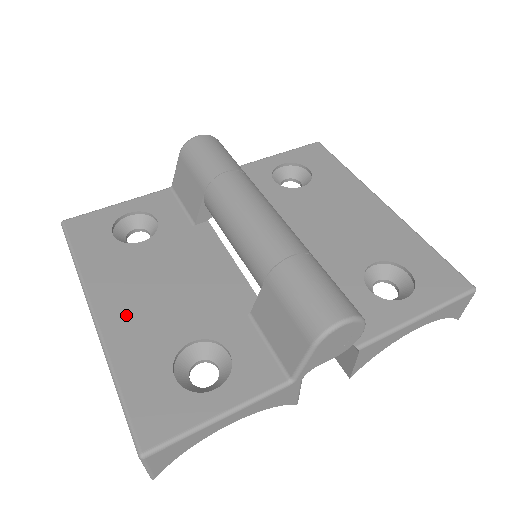
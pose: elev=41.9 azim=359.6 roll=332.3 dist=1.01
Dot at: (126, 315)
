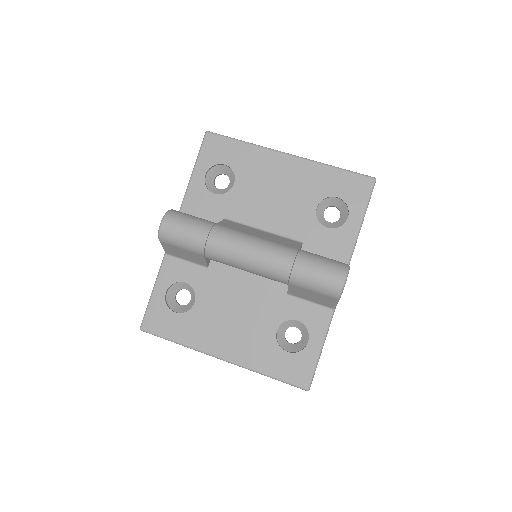
Dot at: (235, 346)
